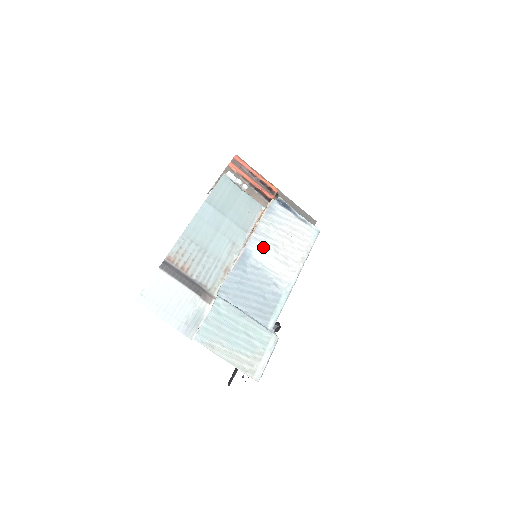
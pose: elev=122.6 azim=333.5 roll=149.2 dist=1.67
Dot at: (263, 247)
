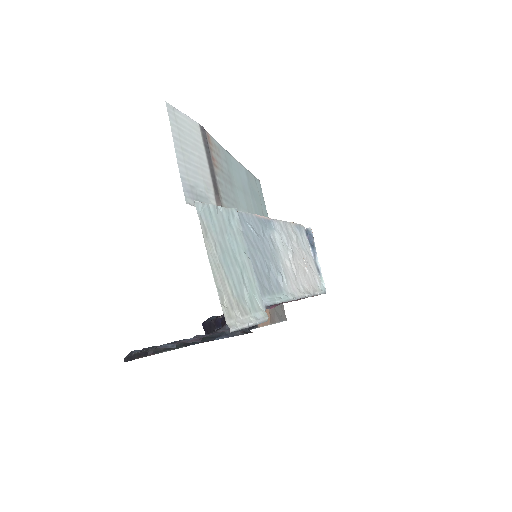
Dot at: (284, 240)
